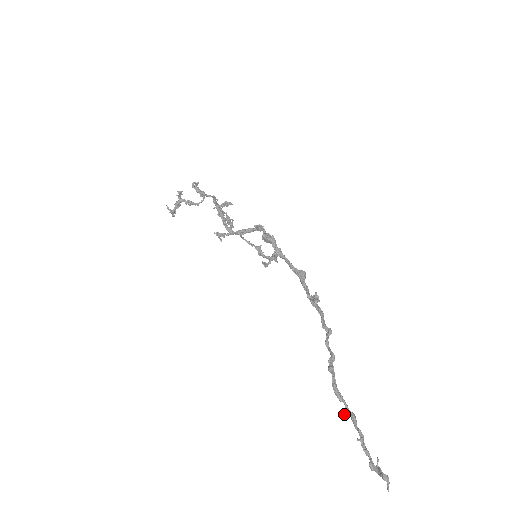
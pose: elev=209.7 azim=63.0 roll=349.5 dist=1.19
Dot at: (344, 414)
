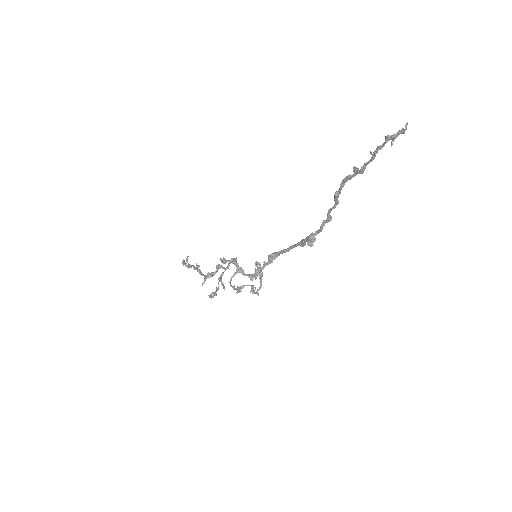
Dot at: (355, 167)
